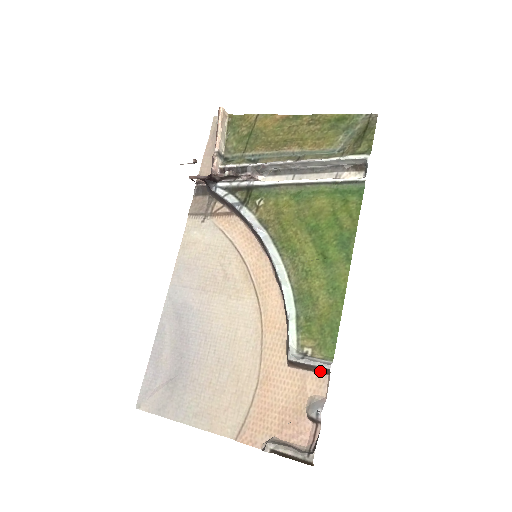
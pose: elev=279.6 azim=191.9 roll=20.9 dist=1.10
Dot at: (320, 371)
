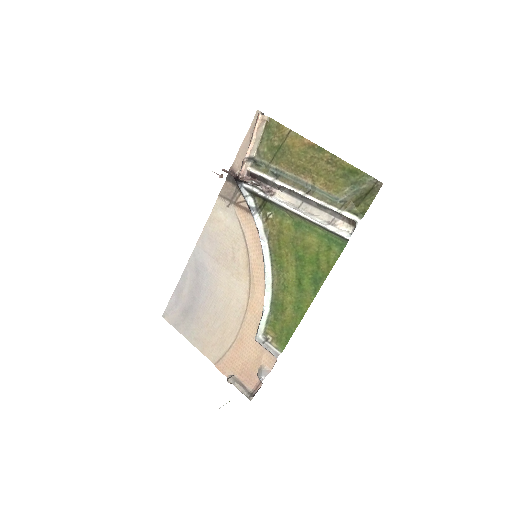
Dot at: (272, 354)
